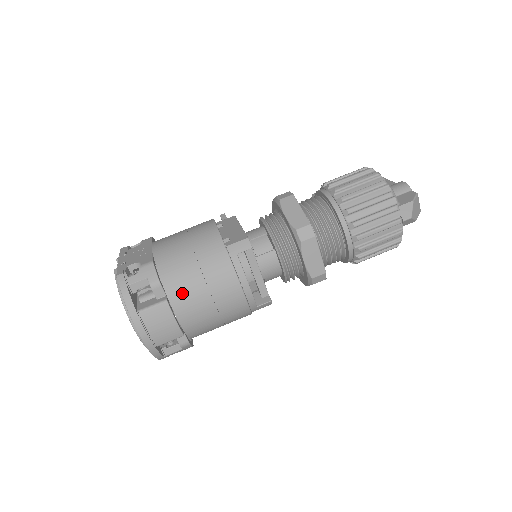
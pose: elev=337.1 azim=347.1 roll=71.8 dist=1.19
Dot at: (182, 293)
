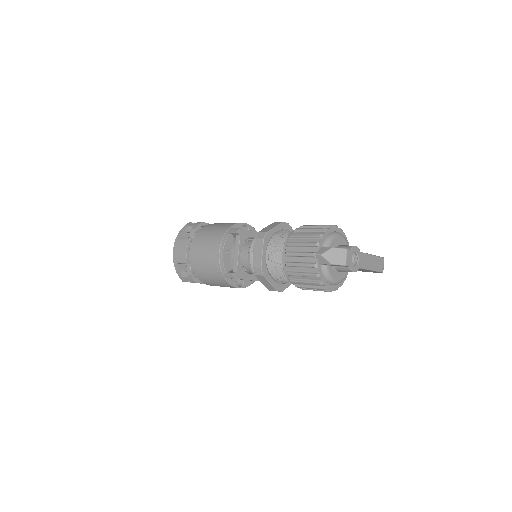
Dot at: (199, 240)
